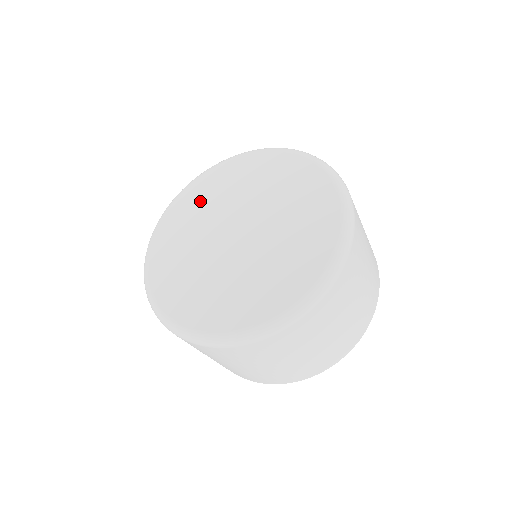
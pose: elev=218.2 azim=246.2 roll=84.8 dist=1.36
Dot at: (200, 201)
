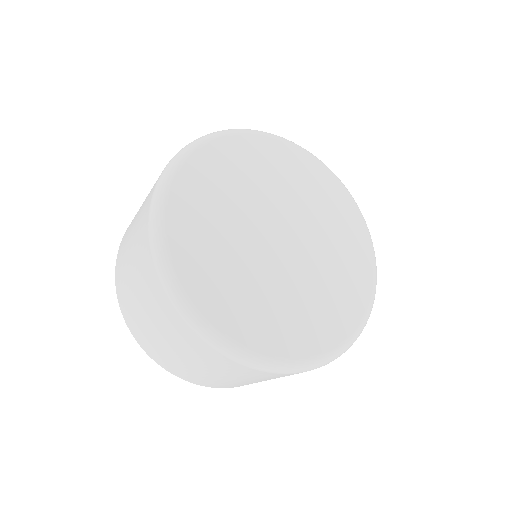
Dot at: (239, 169)
